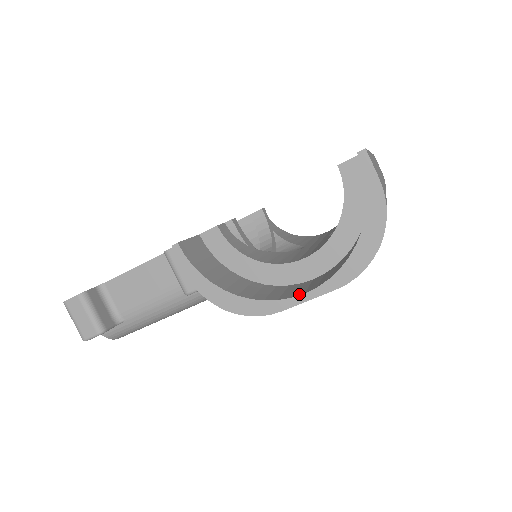
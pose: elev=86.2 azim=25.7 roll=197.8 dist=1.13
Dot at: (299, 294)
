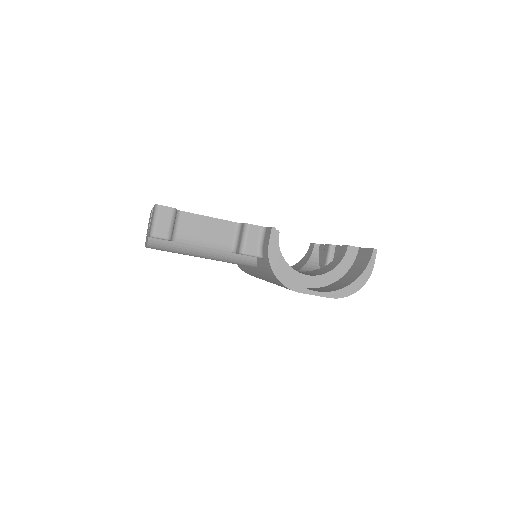
Dot at: (313, 290)
